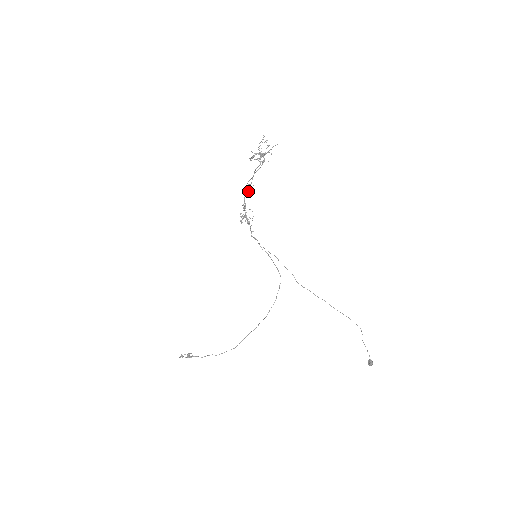
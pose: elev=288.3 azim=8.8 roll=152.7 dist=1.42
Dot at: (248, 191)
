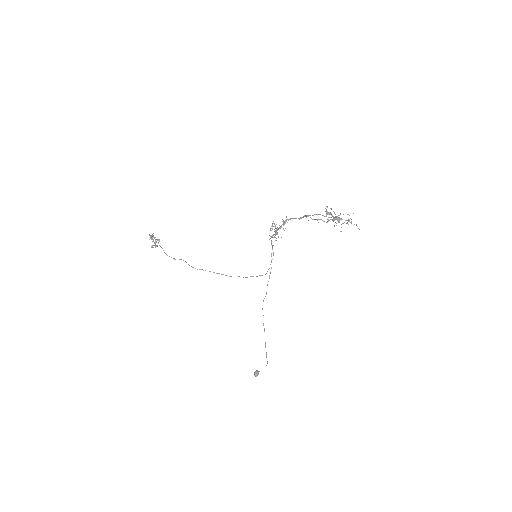
Dot at: (299, 219)
